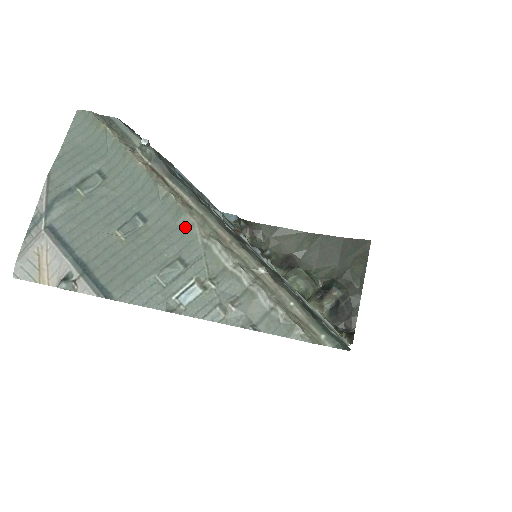
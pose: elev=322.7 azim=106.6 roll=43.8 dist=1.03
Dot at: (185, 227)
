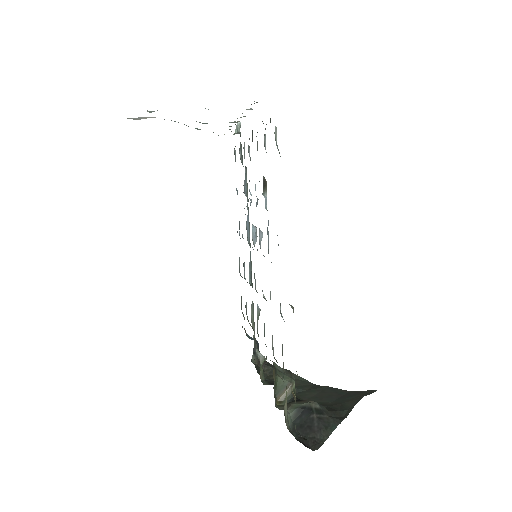
Dot at: occluded
